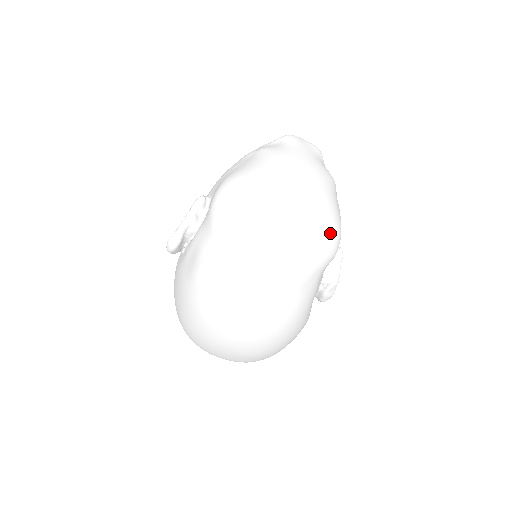
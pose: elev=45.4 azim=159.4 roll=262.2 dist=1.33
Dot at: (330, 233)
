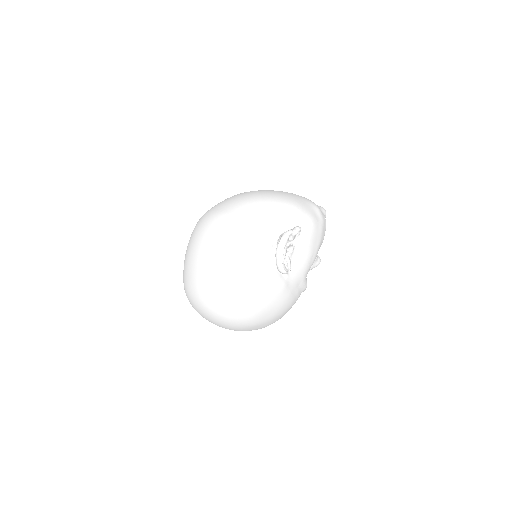
Dot at: (282, 199)
